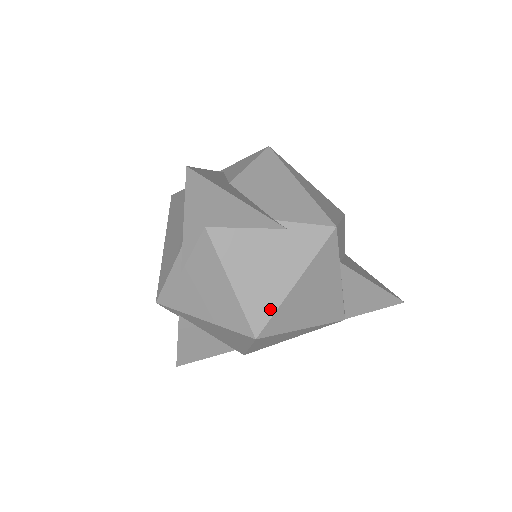
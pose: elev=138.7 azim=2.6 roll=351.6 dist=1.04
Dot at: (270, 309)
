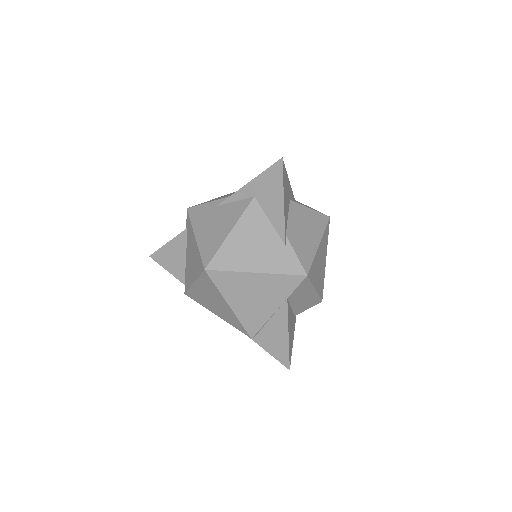
Dot at: (229, 267)
